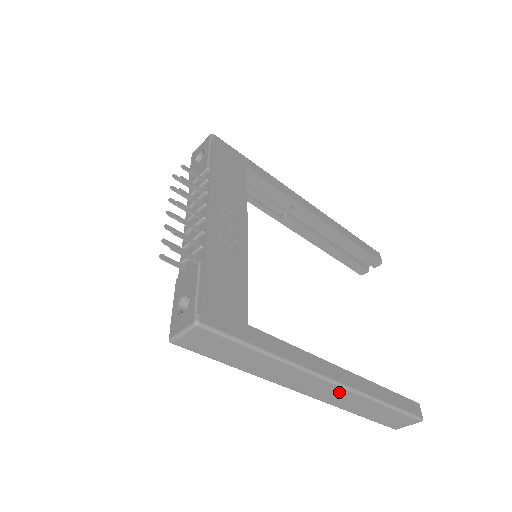
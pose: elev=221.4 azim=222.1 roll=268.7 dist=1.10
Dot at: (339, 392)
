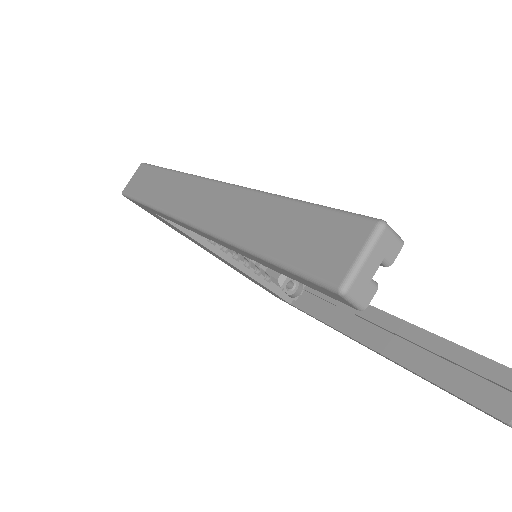
Dot at: (222, 196)
